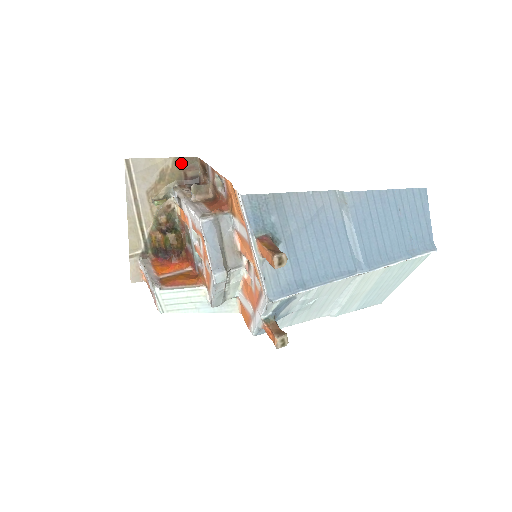
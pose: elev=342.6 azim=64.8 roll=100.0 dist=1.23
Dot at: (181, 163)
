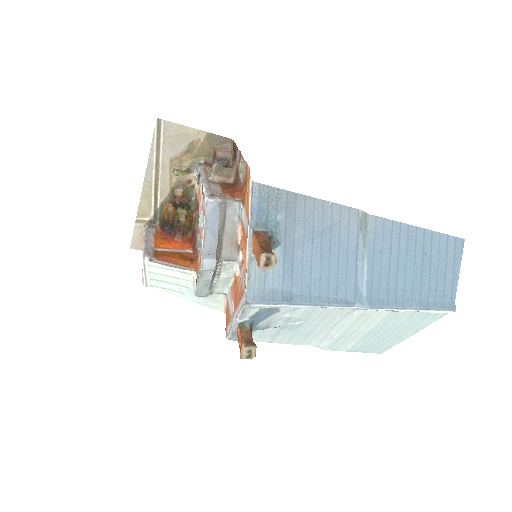
Dot at: (214, 140)
